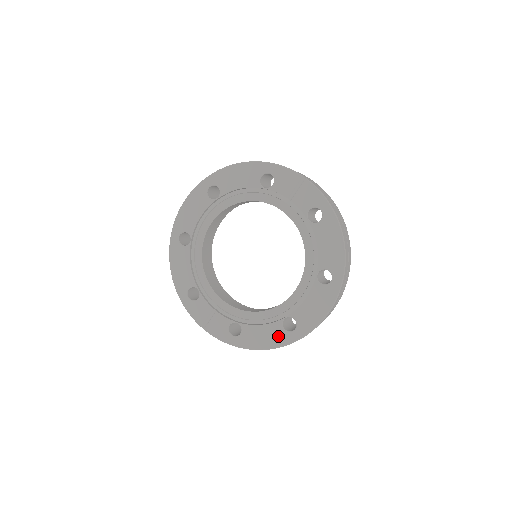
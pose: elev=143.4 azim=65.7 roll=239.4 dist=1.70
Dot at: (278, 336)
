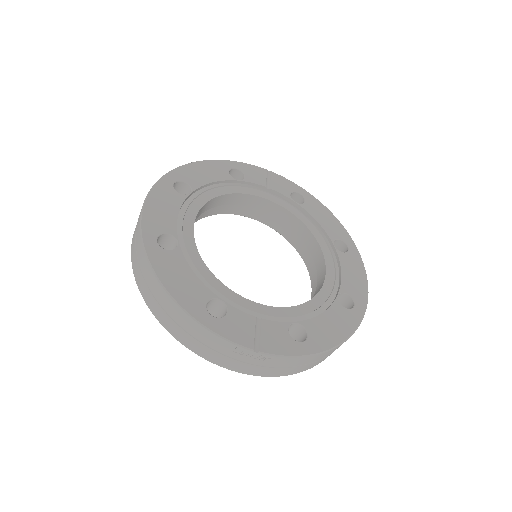
Dot at: (346, 318)
